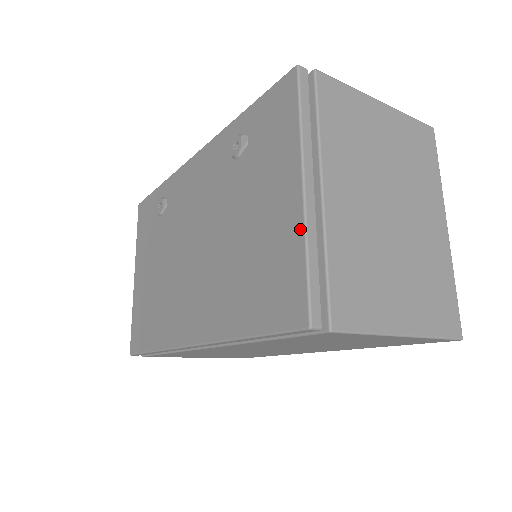
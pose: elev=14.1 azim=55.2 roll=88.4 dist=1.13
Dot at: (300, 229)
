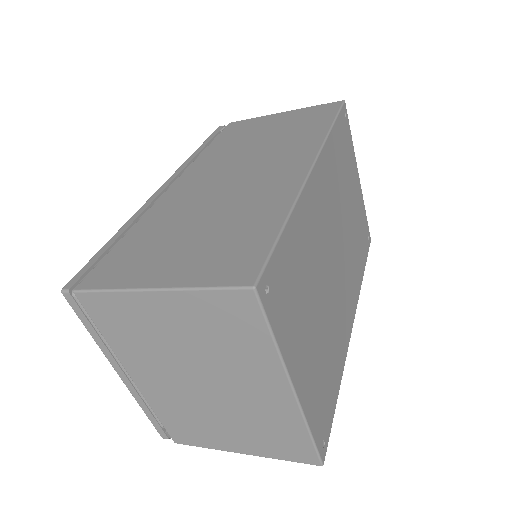
Dot at: occluded
